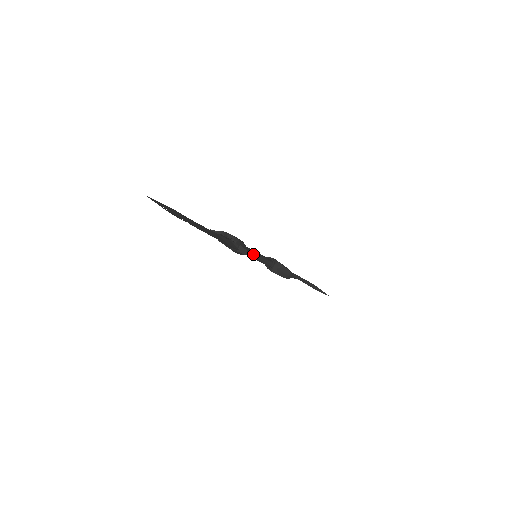
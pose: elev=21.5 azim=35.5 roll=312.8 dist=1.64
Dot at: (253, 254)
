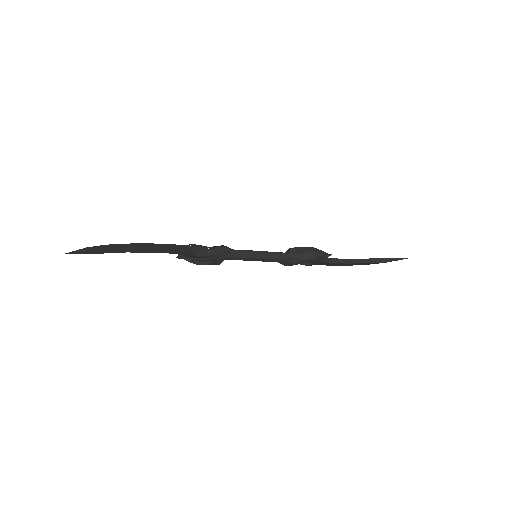
Dot at: (246, 253)
